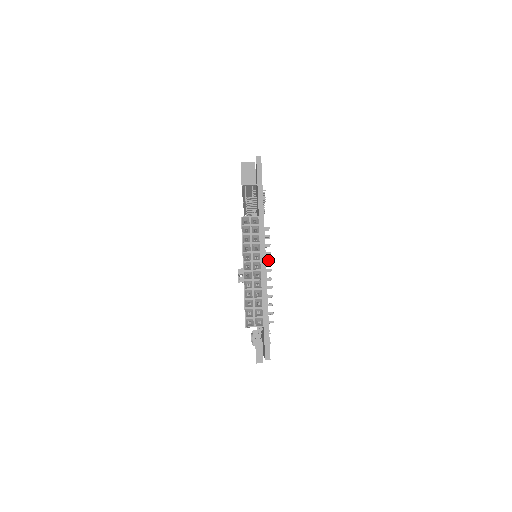
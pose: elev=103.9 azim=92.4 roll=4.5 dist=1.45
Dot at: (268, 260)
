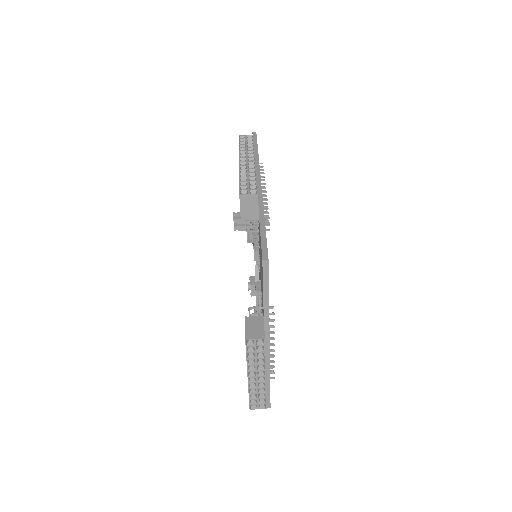
Dot at: (272, 339)
